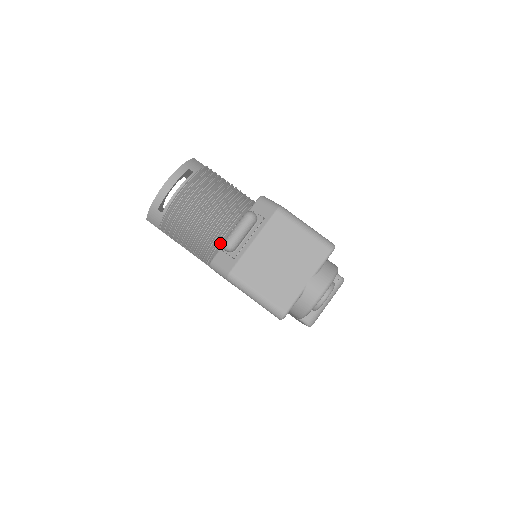
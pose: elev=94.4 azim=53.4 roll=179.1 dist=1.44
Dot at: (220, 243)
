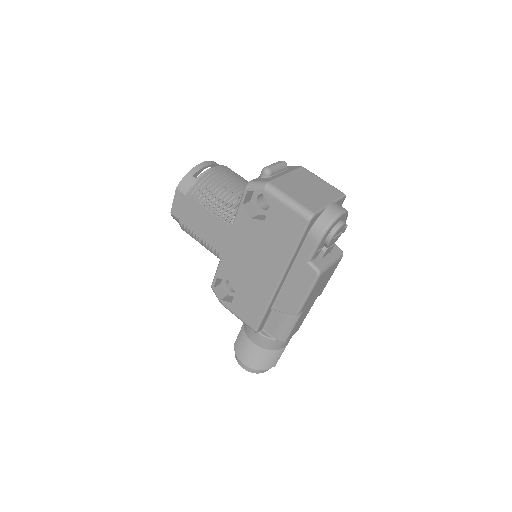
Dot at: occluded
